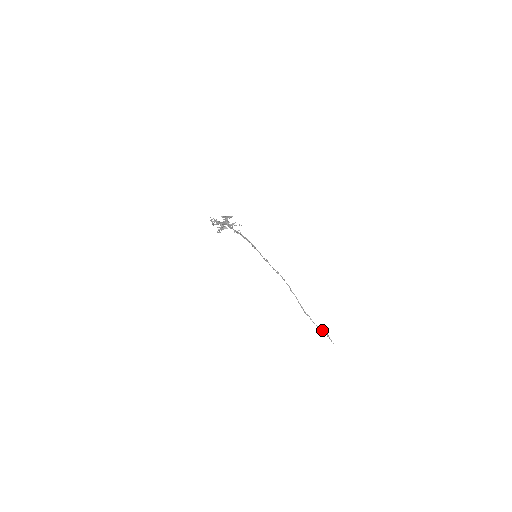
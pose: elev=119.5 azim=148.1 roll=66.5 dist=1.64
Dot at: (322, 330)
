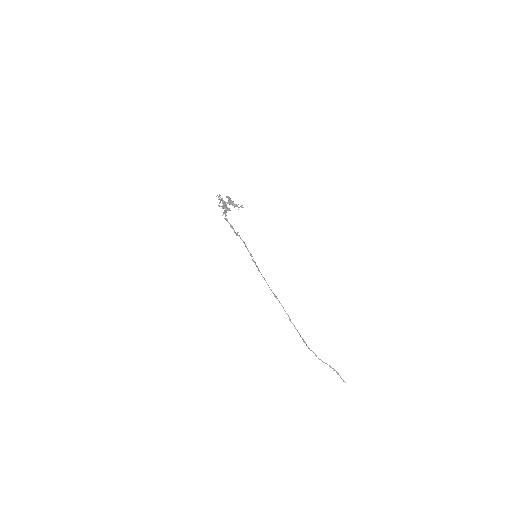
Dot at: (330, 367)
